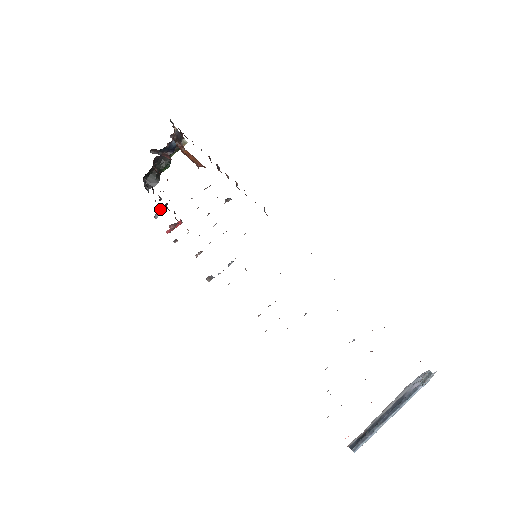
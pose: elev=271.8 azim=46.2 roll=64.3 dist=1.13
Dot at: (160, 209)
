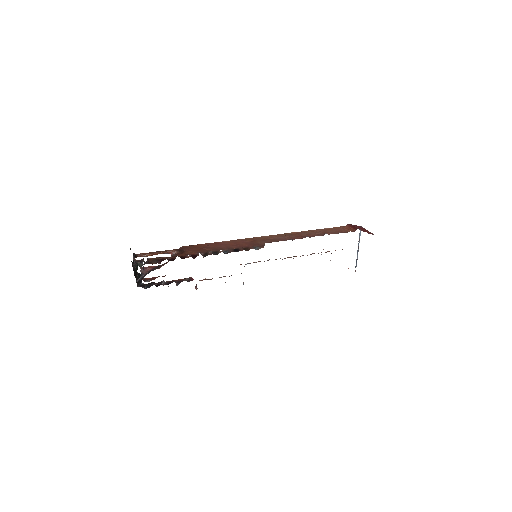
Dot at: occluded
